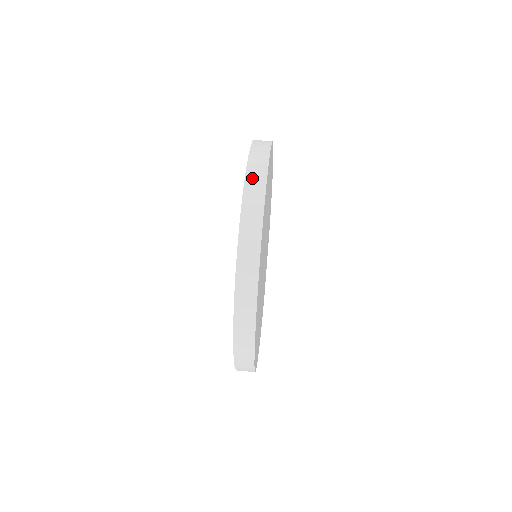
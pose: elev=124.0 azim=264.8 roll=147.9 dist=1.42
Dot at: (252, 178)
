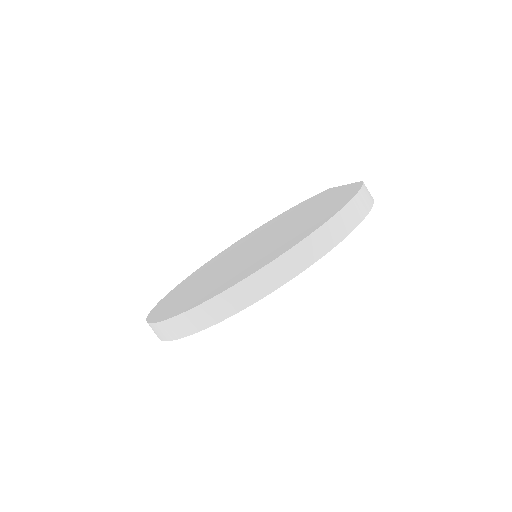
Dot at: (163, 328)
